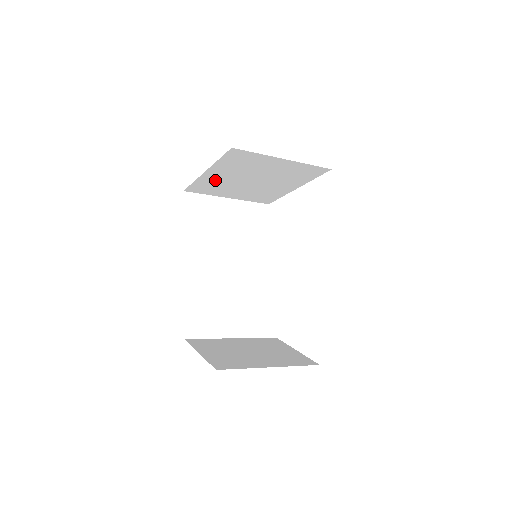
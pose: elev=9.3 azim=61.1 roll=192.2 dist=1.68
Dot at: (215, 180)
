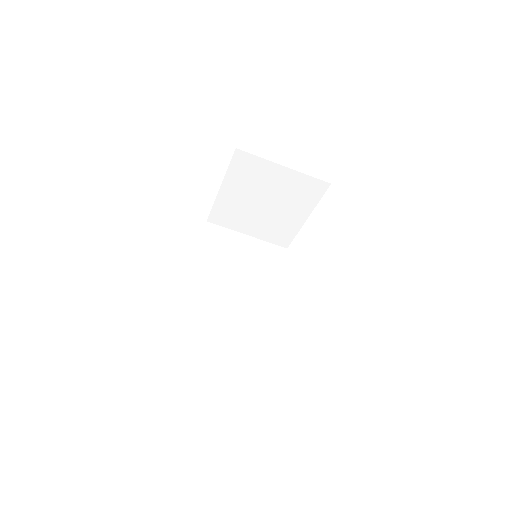
Dot at: (231, 203)
